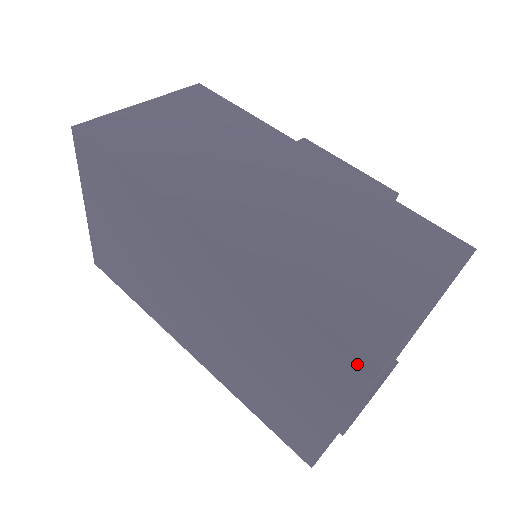
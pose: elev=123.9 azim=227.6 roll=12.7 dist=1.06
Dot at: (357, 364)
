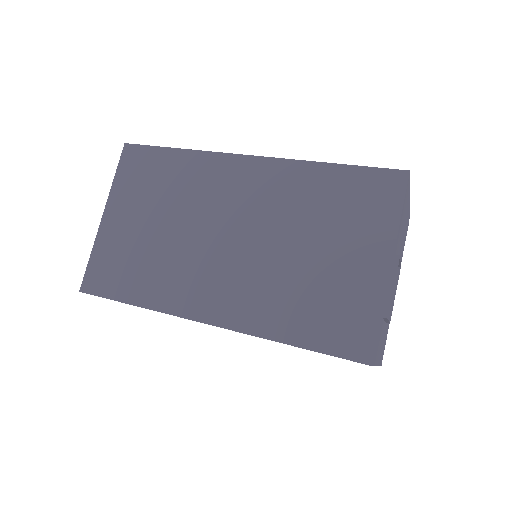
Dot at: (392, 182)
